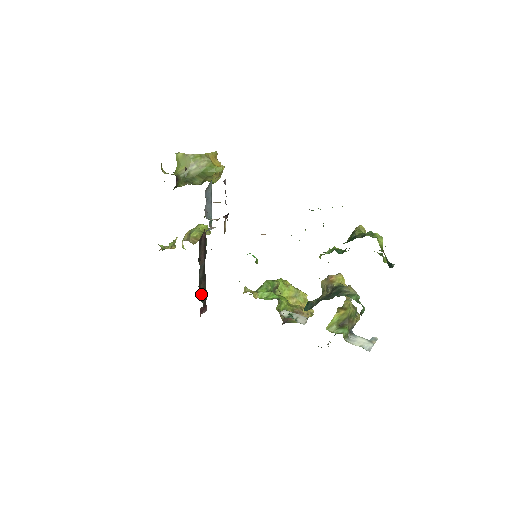
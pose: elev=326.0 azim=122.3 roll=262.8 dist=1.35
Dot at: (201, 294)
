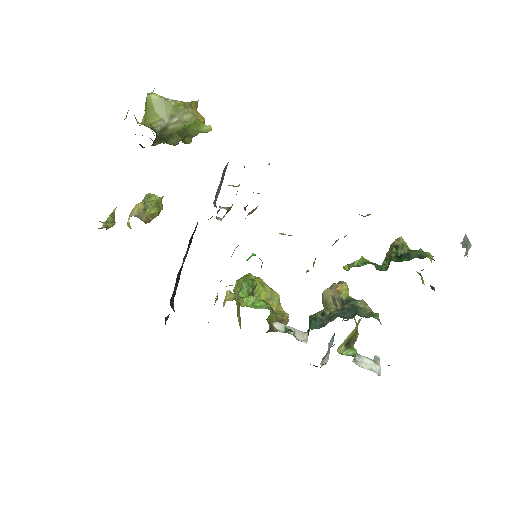
Dot at: (170, 299)
